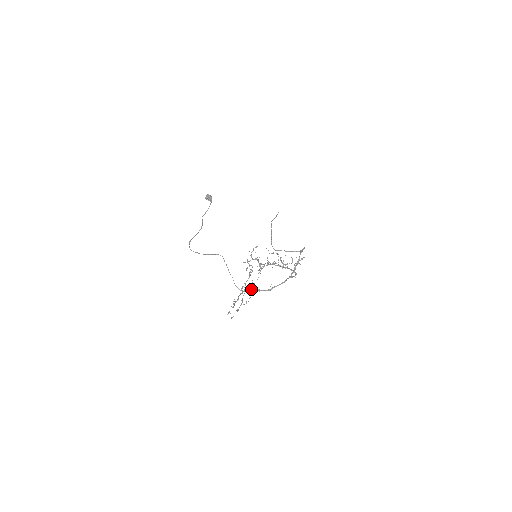
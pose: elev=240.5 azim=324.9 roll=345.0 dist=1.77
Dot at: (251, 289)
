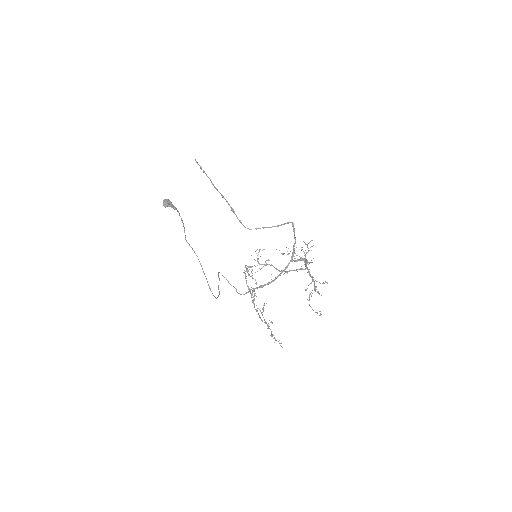
Dot at: (254, 289)
